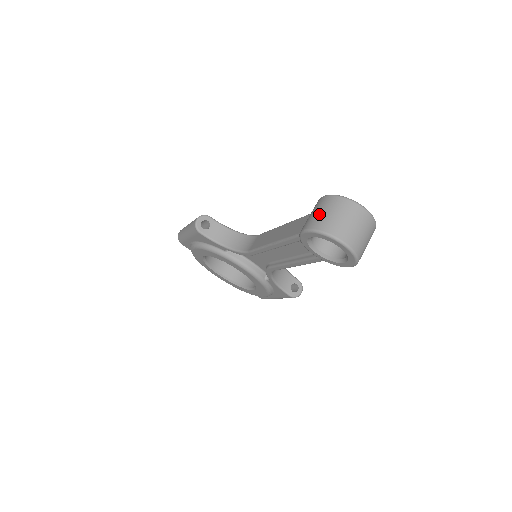
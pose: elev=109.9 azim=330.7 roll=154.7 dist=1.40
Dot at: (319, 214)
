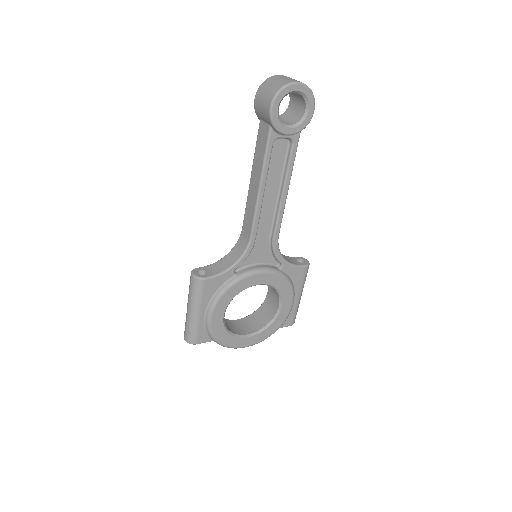
Dot at: (266, 94)
